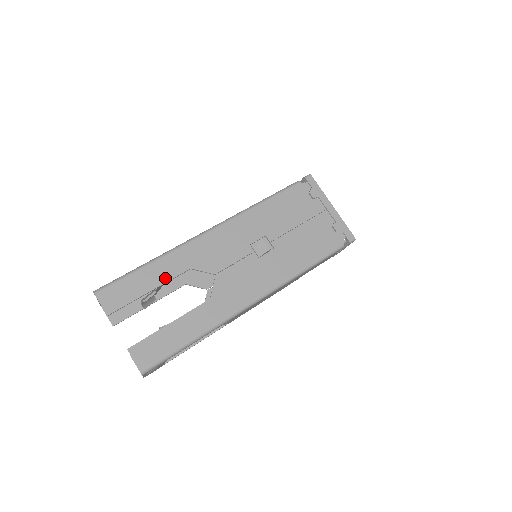
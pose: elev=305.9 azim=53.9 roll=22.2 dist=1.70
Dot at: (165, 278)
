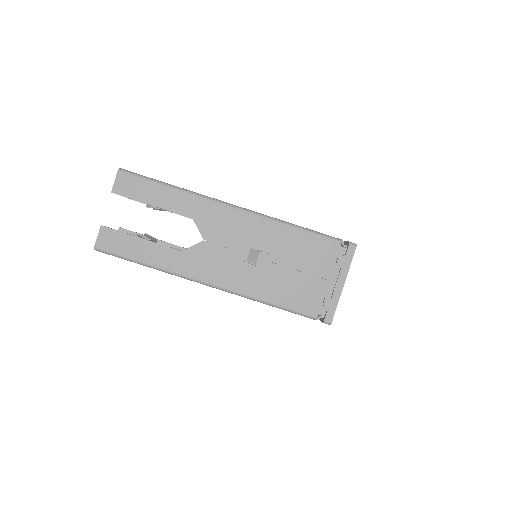
Dot at: (170, 207)
